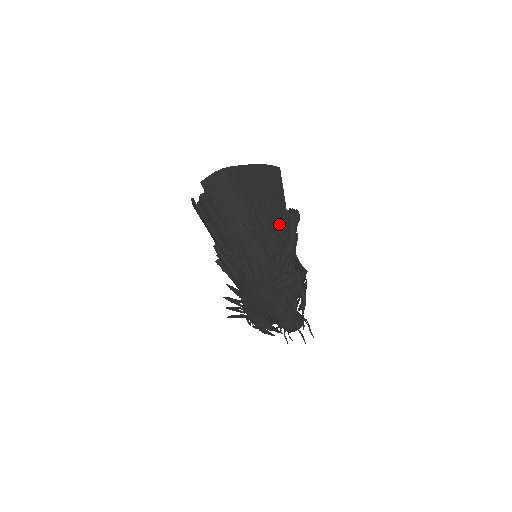
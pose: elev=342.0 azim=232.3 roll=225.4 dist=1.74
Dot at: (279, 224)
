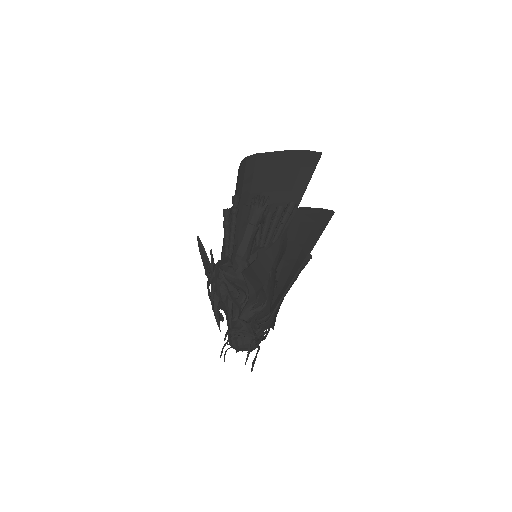
Dot at: occluded
